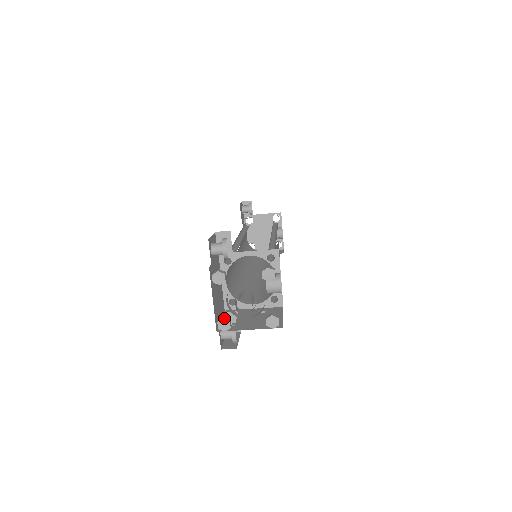
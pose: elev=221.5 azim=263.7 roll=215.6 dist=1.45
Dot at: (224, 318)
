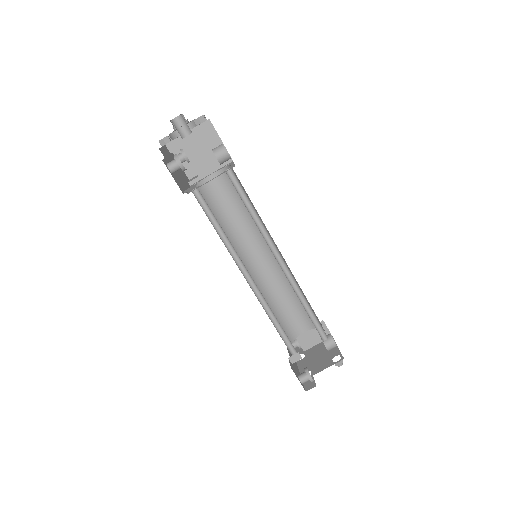
Dot at: occluded
